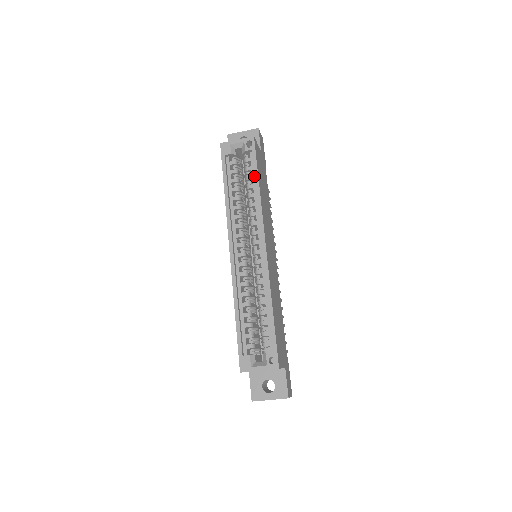
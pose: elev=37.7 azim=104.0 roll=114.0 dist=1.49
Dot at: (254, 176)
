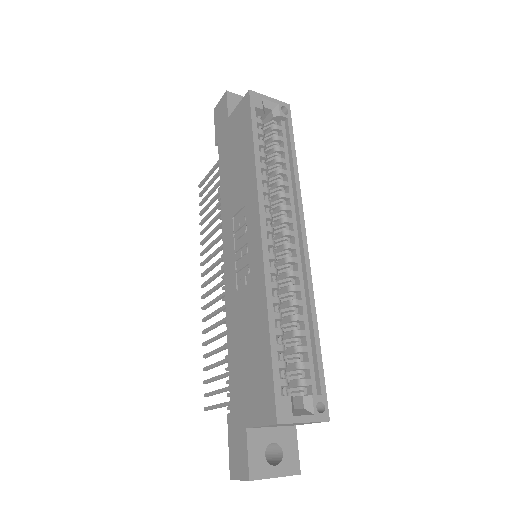
Dot at: (287, 150)
